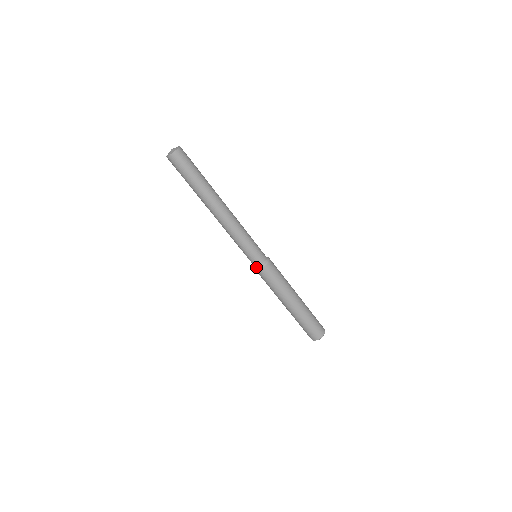
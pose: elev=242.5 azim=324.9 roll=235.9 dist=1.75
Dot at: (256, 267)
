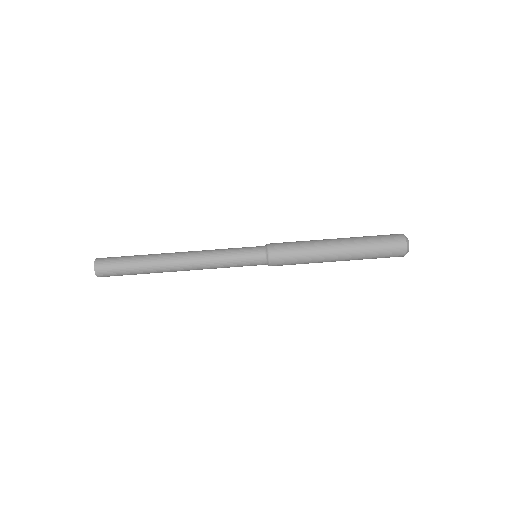
Dot at: occluded
